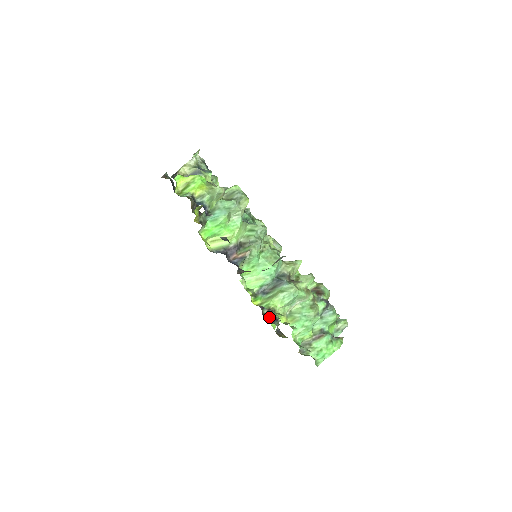
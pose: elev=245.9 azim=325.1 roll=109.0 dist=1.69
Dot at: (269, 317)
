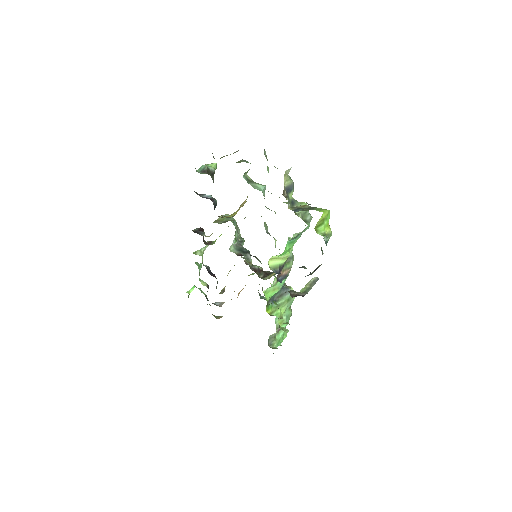
Dot at: (207, 298)
